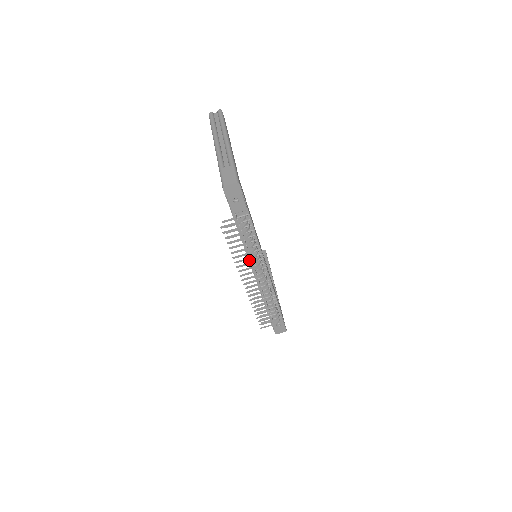
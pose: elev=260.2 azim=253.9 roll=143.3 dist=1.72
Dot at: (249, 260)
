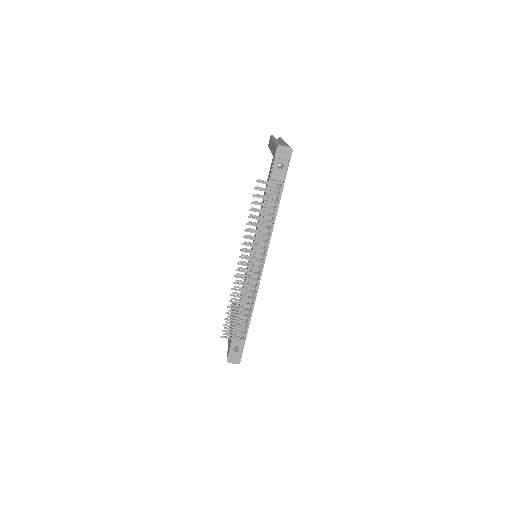
Dot at: occluded
